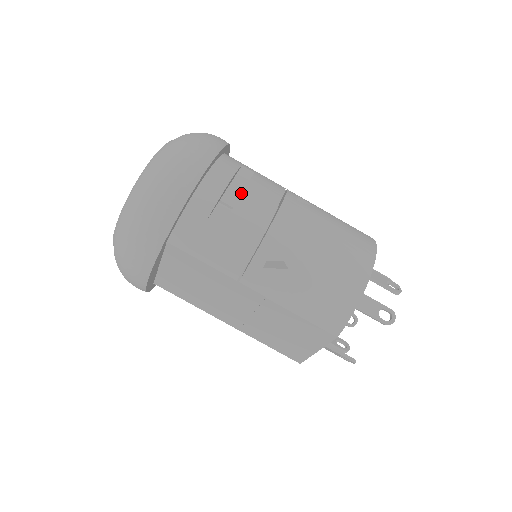
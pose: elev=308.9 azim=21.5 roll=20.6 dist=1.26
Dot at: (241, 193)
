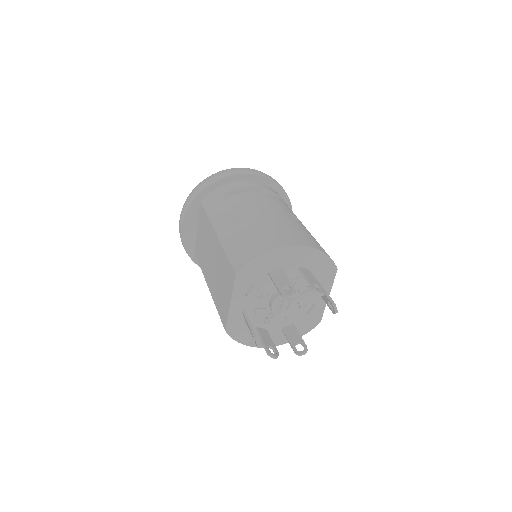
Dot at: occluded
